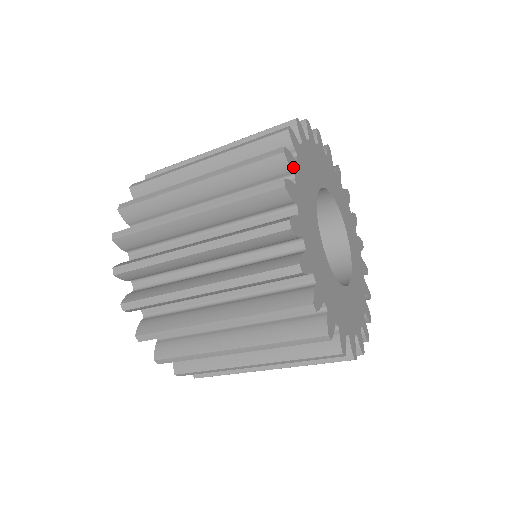
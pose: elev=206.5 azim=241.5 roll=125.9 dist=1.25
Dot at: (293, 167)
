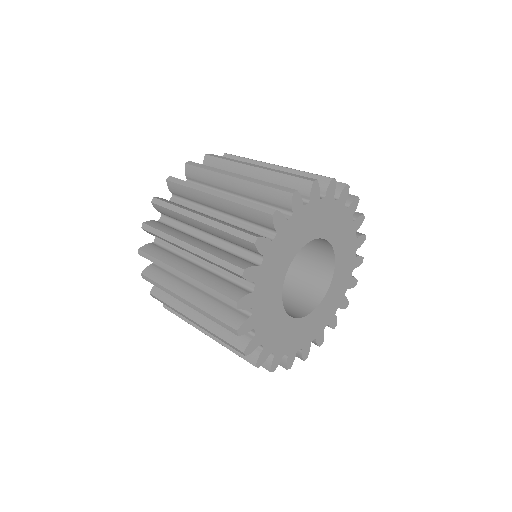
Dot at: (266, 355)
